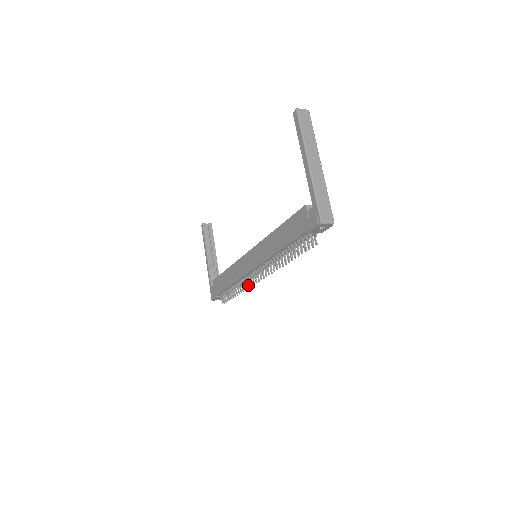
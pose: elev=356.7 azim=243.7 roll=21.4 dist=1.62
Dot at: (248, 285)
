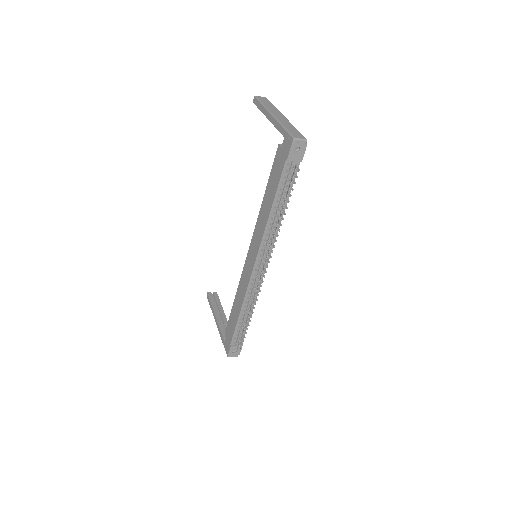
Dot at: occluded
